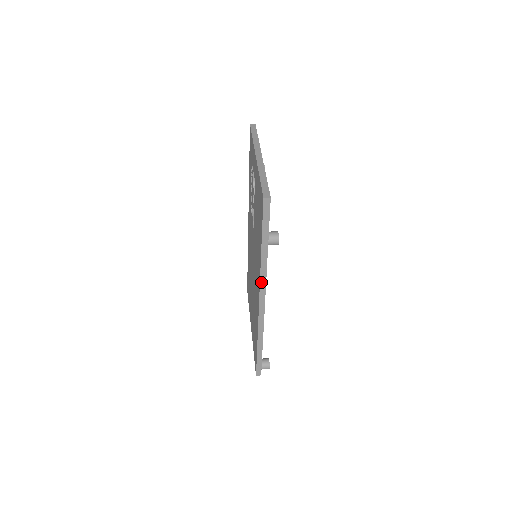
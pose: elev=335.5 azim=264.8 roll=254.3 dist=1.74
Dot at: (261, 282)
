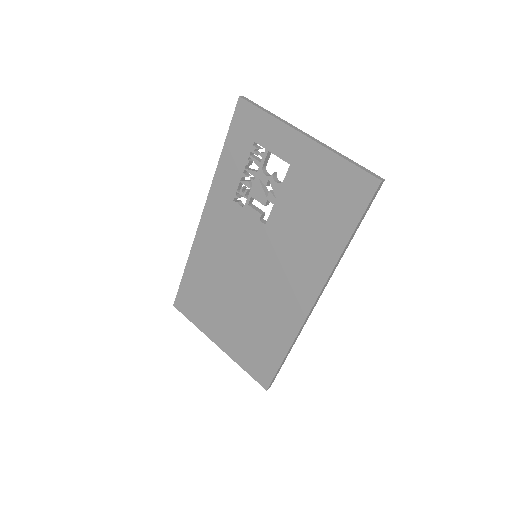
Dot at: (328, 279)
